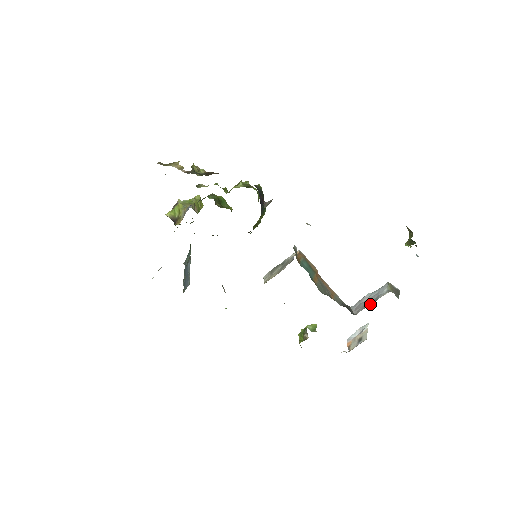
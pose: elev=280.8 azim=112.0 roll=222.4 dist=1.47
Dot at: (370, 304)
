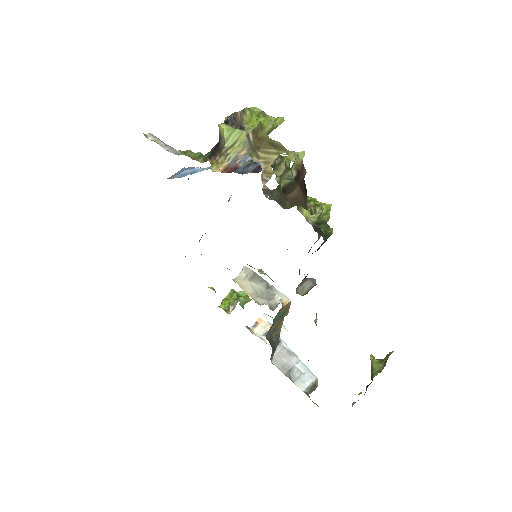
Dot at: (287, 375)
